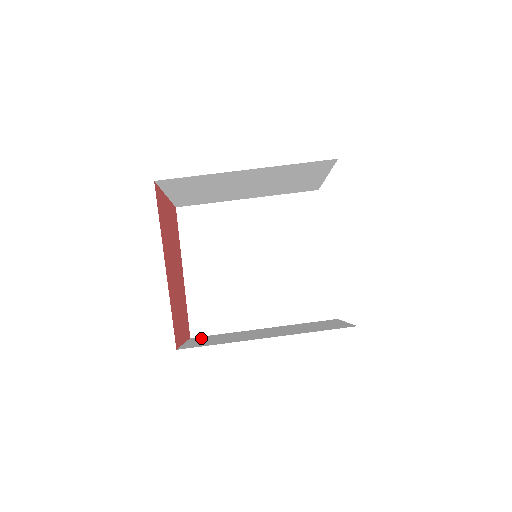
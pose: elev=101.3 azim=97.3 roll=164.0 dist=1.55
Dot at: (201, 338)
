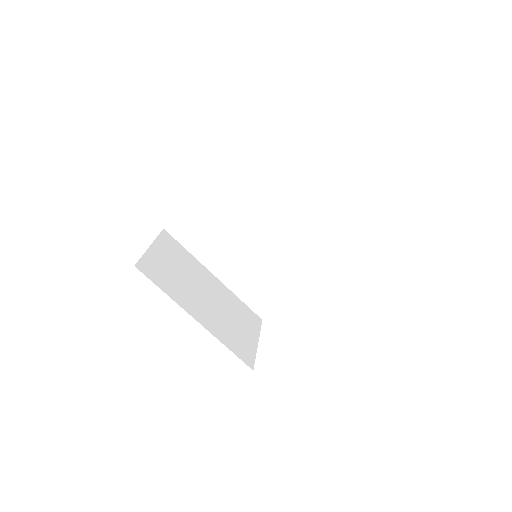
Dot at: (168, 244)
